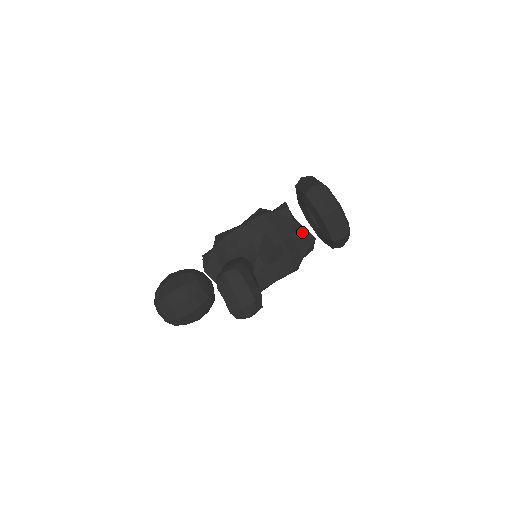
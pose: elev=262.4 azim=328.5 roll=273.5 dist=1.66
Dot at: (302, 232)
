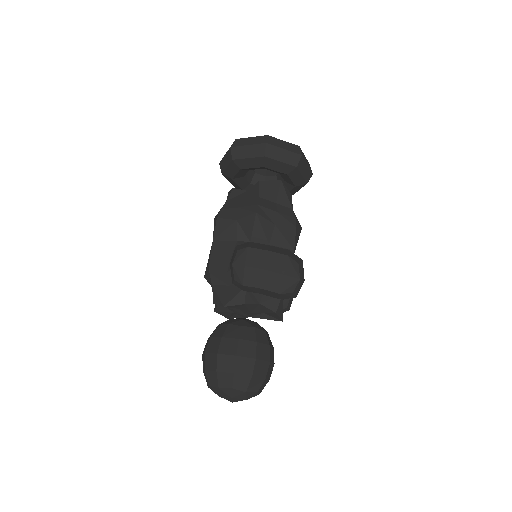
Dot at: (264, 186)
